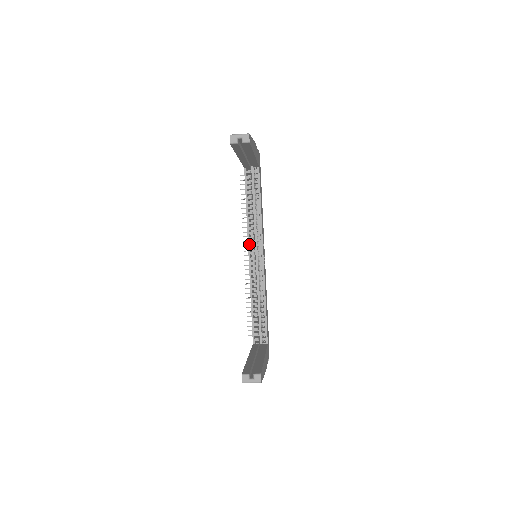
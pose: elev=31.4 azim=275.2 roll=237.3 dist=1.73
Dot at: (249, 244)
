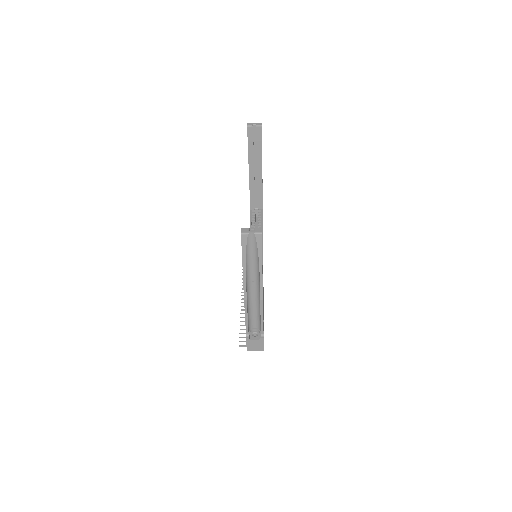
Dot at: occluded
